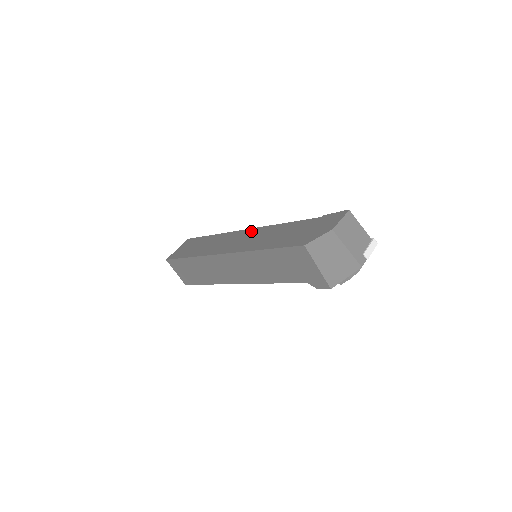
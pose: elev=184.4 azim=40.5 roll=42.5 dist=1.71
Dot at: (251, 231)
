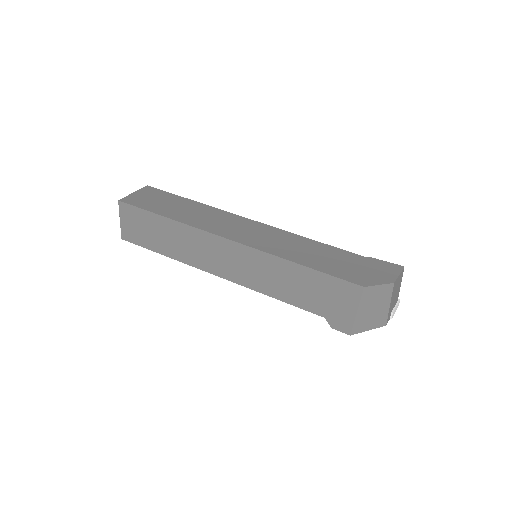
Dot at: (264, 227)
